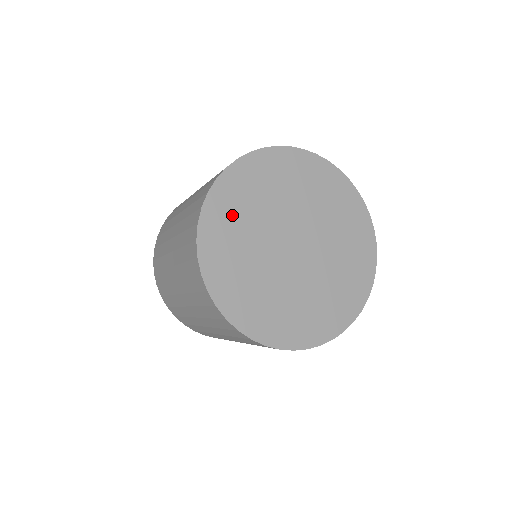
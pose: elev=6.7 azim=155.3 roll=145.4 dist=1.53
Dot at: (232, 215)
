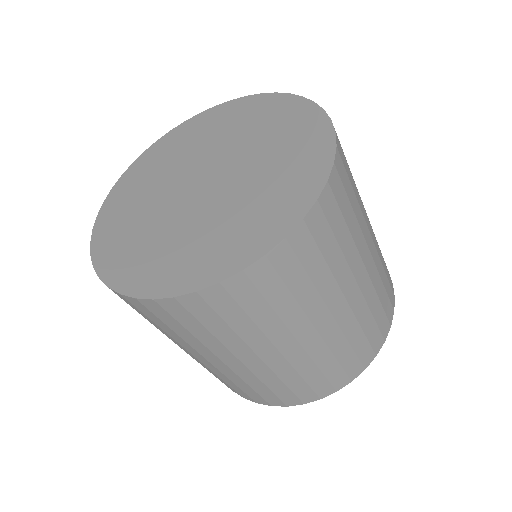
Dot at: (138, 183)
